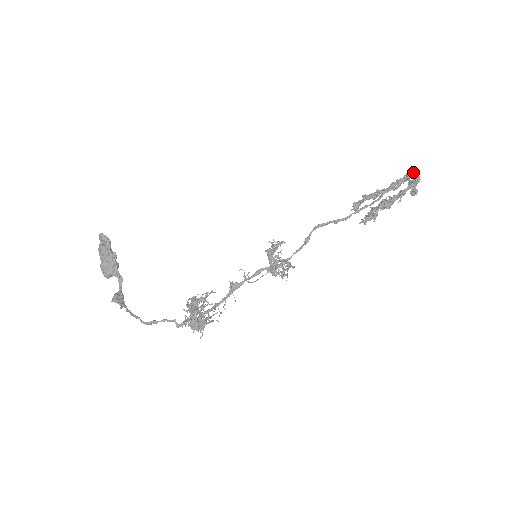
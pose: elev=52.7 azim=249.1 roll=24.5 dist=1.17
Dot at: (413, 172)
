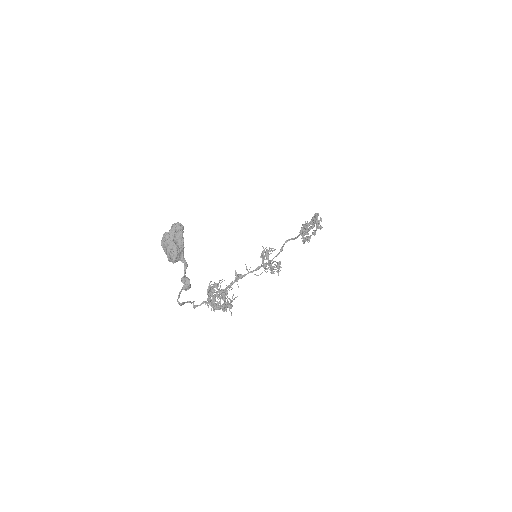
Dot at: occluded
